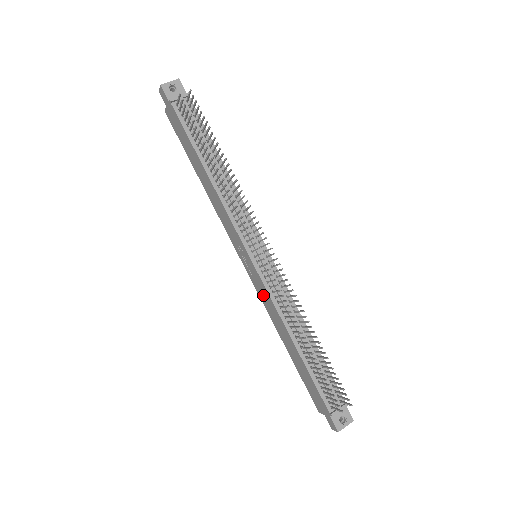
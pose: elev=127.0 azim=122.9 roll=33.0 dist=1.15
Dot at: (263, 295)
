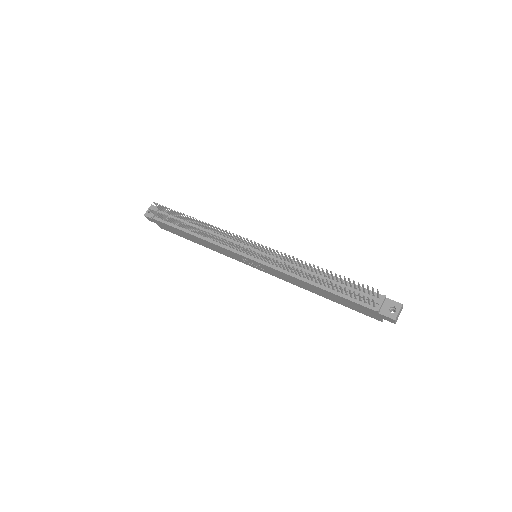
Dot at: (278, 275)
